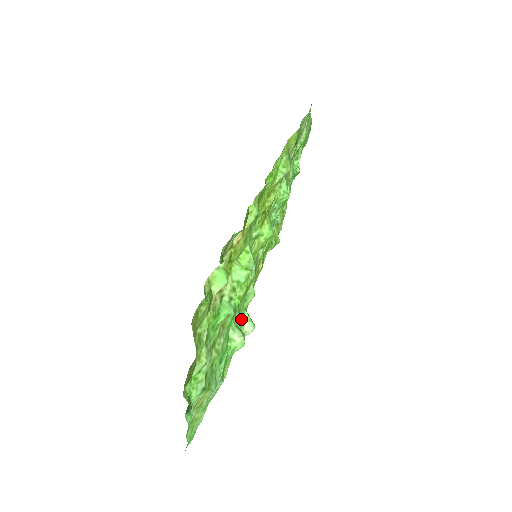
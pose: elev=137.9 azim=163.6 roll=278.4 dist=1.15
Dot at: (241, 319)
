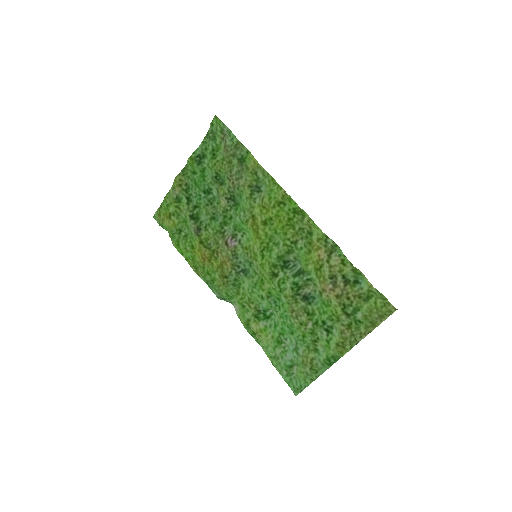
Dot at: (247, 303)
